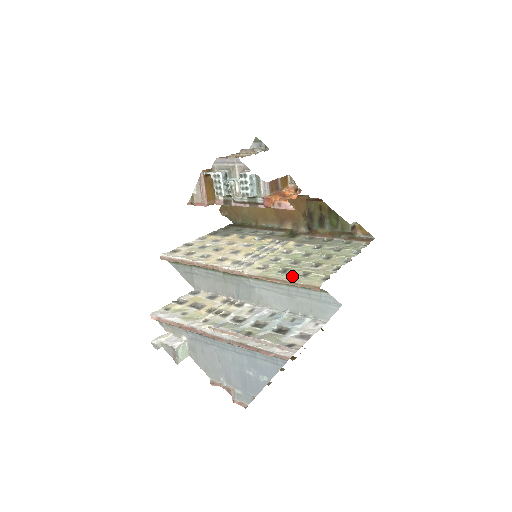
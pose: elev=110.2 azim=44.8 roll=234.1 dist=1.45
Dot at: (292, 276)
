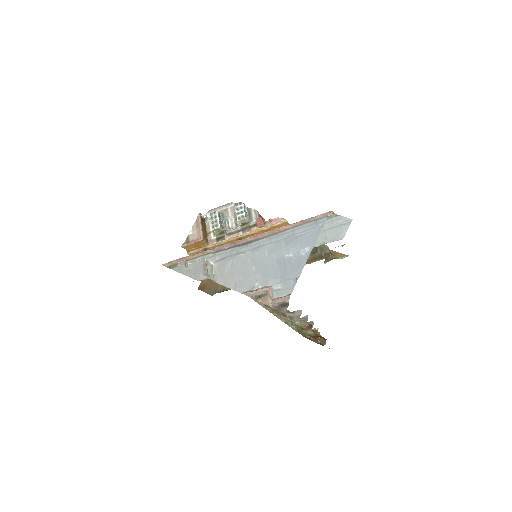
Dot at: occluded
